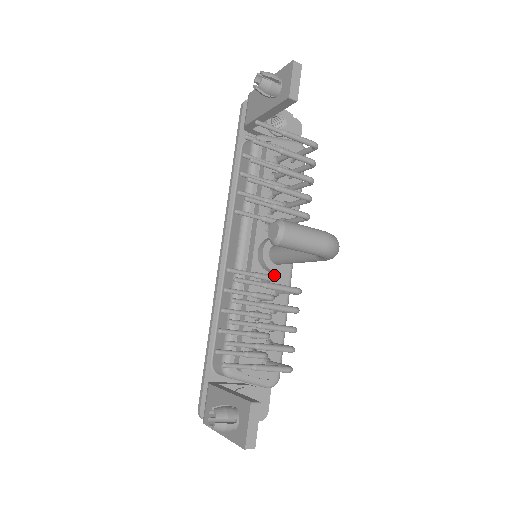
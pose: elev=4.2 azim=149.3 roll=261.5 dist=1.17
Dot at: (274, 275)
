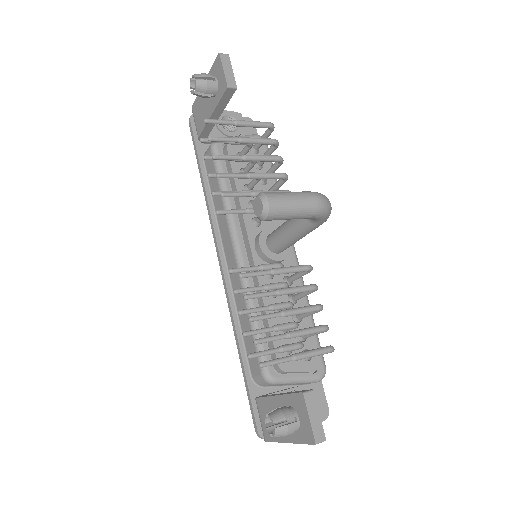
Dot at: occluded
